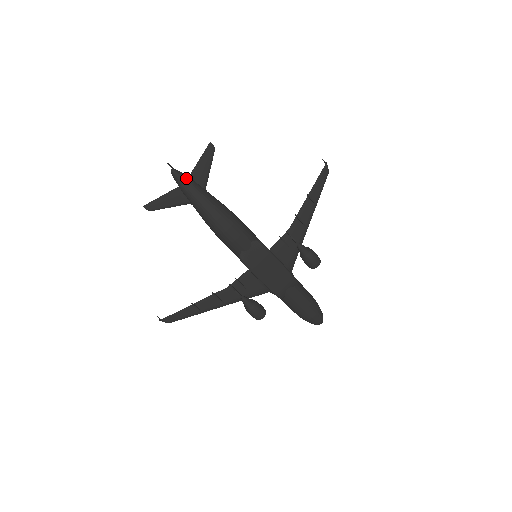
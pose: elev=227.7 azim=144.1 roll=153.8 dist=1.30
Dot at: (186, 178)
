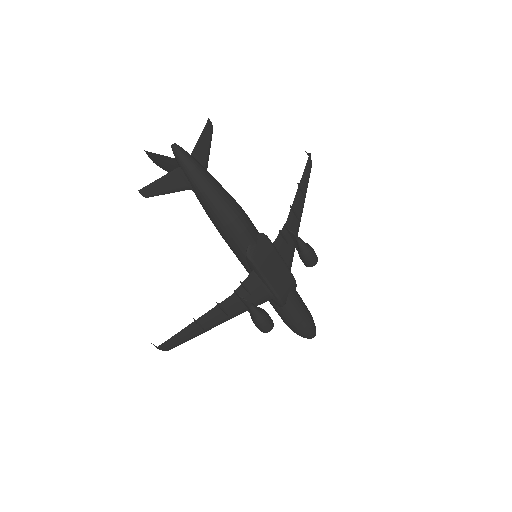
Dot at: (190, 155)
